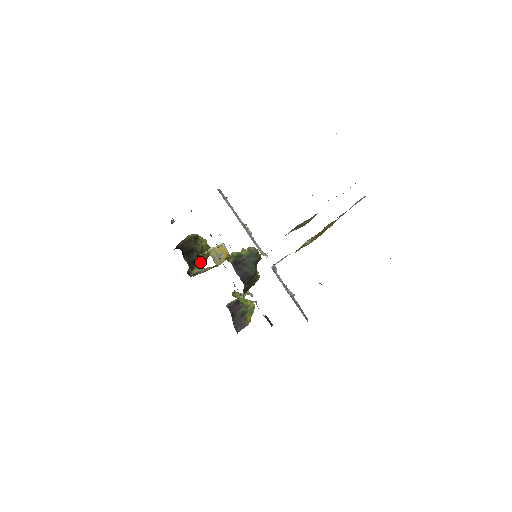
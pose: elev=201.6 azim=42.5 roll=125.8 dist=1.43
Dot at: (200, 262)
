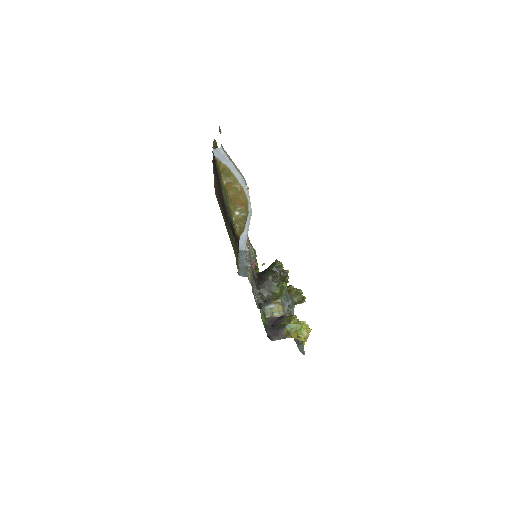
Dot at: occluded
